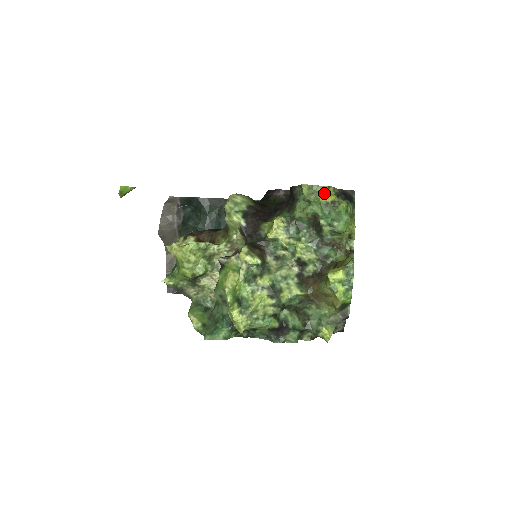
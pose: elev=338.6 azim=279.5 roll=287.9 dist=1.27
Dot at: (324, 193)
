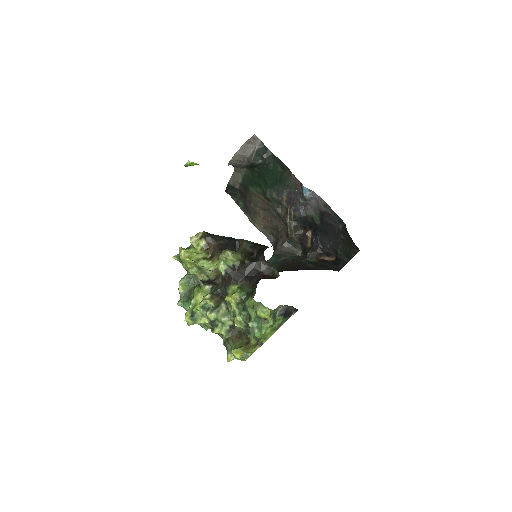
Dot at: (263, 311)
